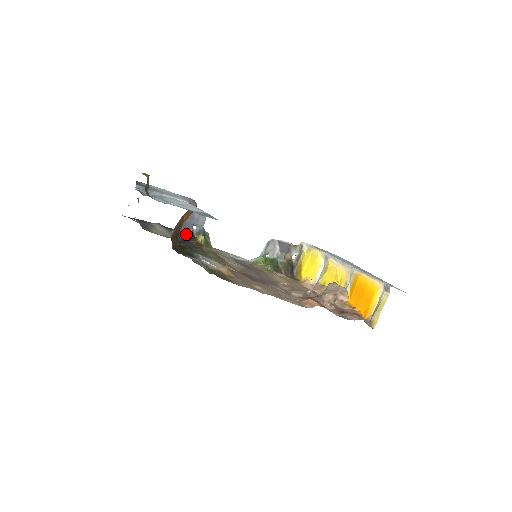
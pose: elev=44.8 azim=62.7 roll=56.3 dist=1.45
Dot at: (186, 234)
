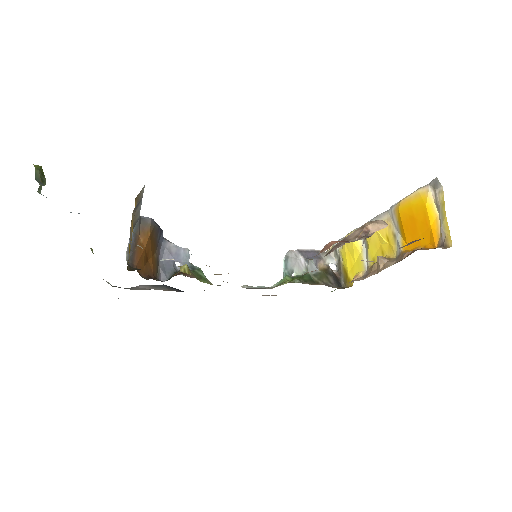
Dot at: (168, 275)
